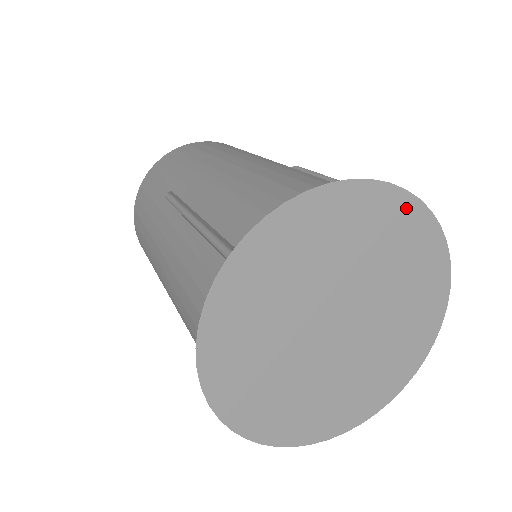
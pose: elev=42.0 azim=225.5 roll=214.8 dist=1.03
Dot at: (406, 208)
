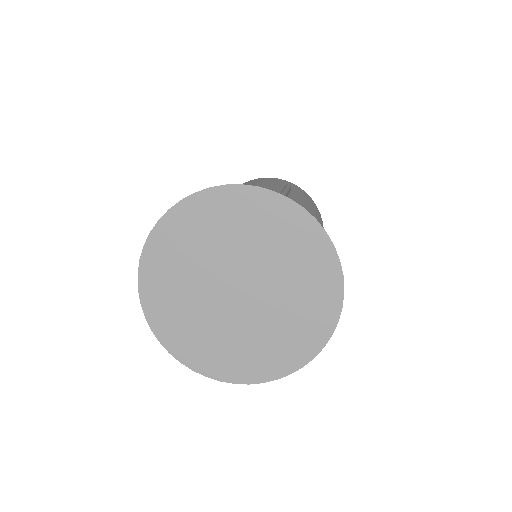
Dot at: (265, 200)
